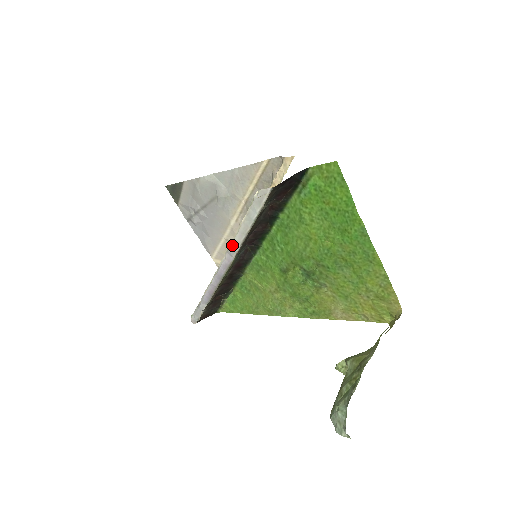
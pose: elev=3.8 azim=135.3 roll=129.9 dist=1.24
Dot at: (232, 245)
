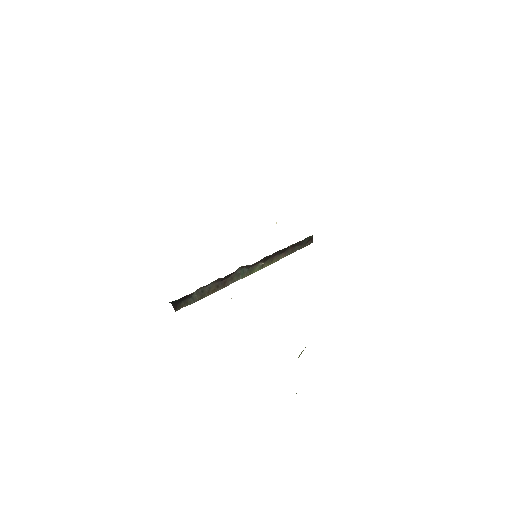
Dot at: occluded
